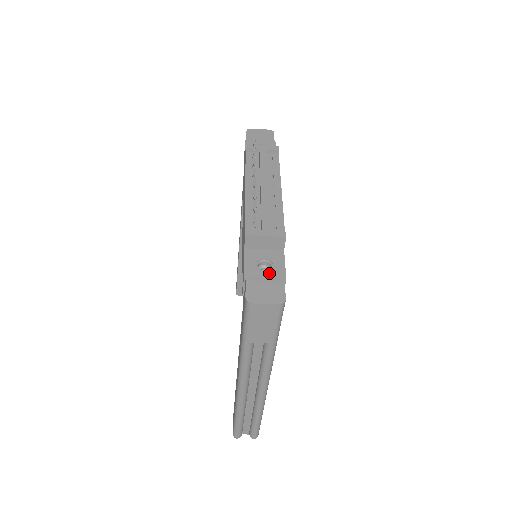
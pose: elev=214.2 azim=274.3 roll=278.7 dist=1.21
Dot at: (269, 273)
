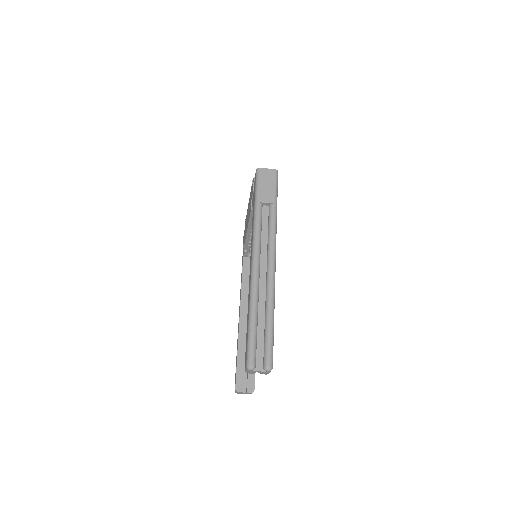
Dot at: occluded
